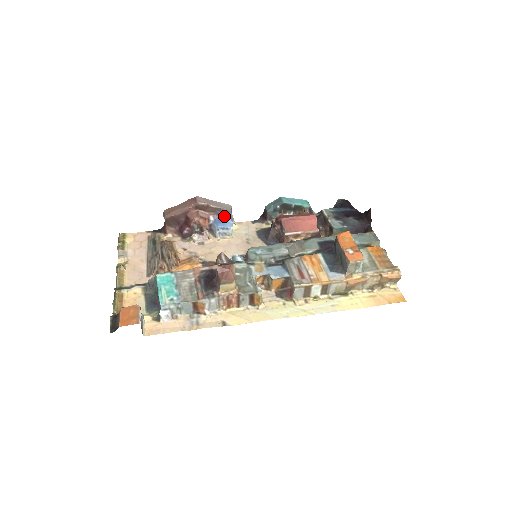
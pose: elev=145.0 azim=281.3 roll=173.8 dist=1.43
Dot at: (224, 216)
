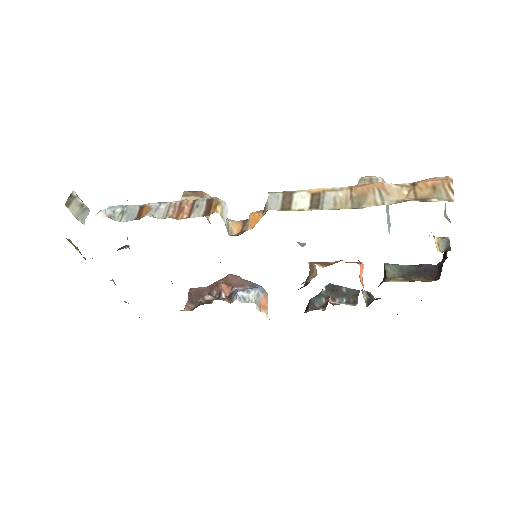
Dot at: occluded
